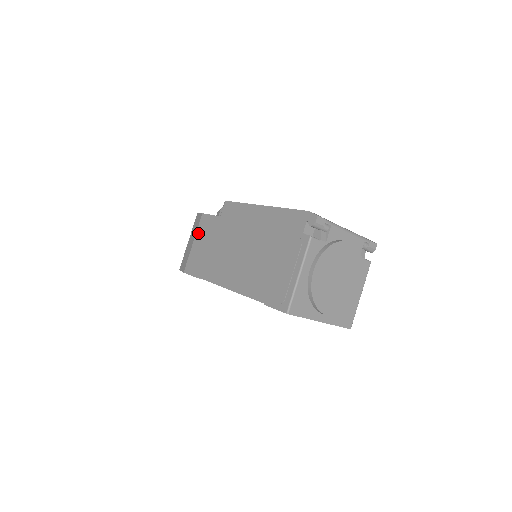
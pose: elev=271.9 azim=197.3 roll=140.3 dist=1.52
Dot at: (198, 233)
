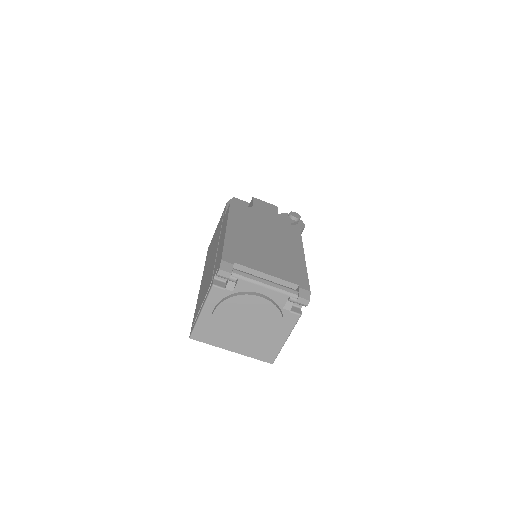
Dot at: occluded
